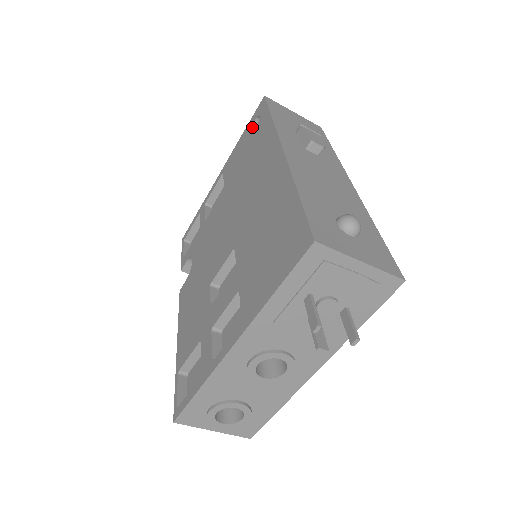
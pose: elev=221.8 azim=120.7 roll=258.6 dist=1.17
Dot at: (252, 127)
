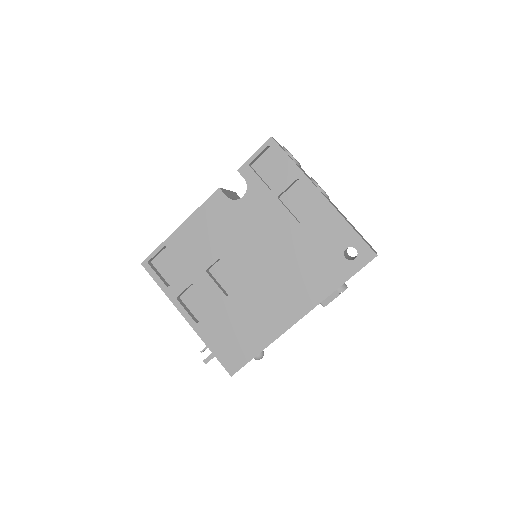
Dot at: occluded
